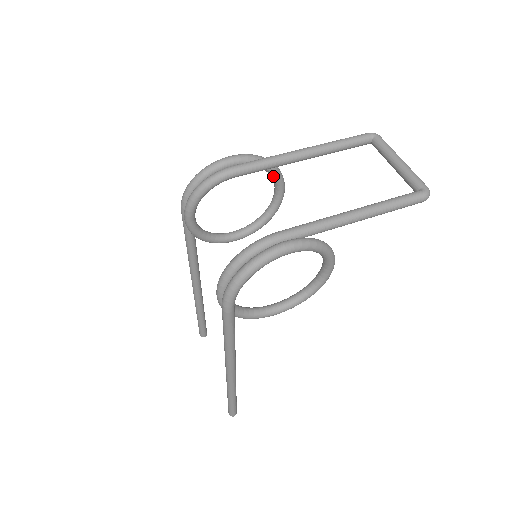
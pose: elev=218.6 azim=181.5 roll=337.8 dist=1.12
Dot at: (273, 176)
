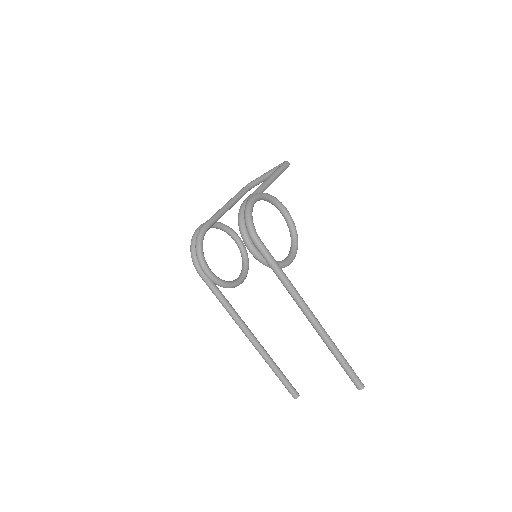
Dot at: (226, 229)
